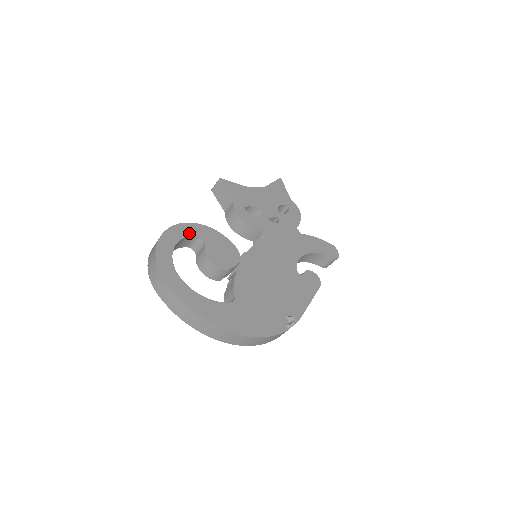
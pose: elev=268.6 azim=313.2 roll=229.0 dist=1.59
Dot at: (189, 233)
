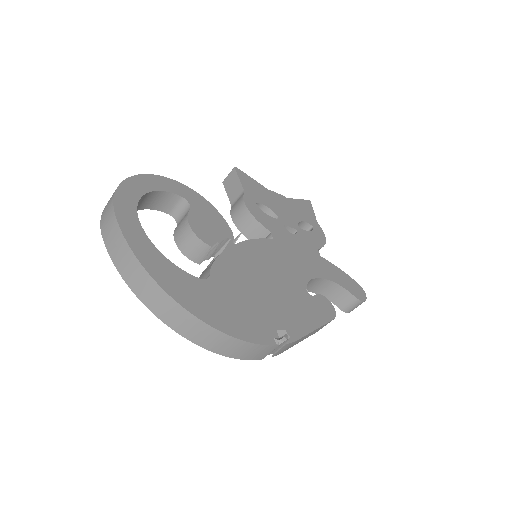
Dot at: (174, 190)
